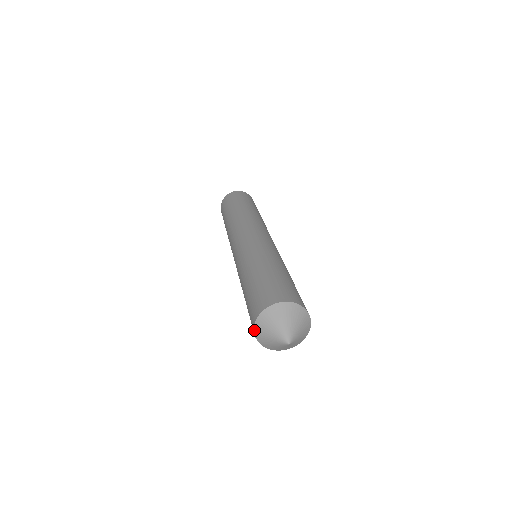
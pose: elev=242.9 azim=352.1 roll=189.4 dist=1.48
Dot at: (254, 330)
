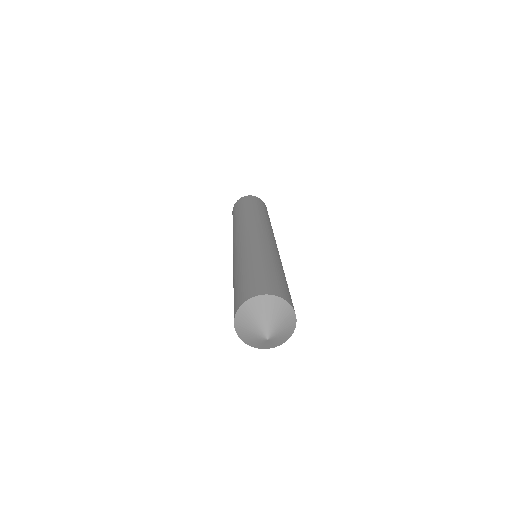
Dot at: (243, 341)
